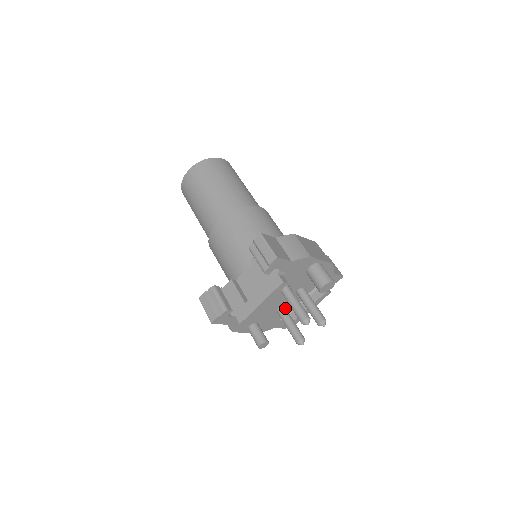
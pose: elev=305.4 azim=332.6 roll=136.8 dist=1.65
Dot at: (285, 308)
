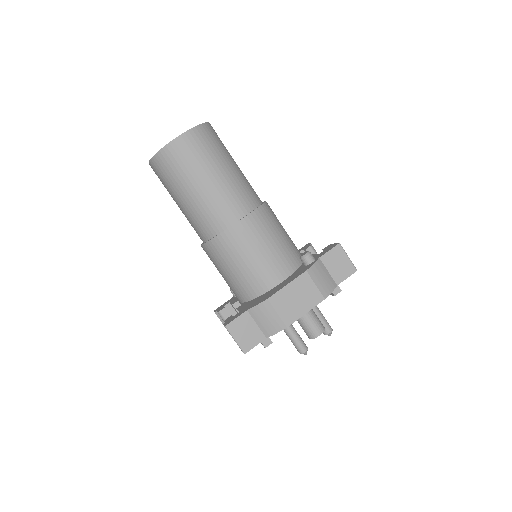
Dot at: occluded
